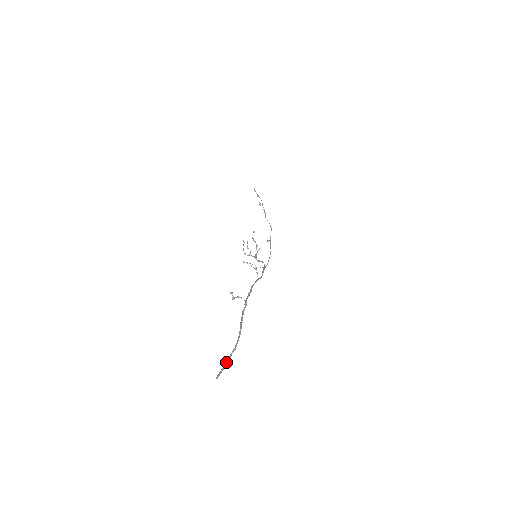
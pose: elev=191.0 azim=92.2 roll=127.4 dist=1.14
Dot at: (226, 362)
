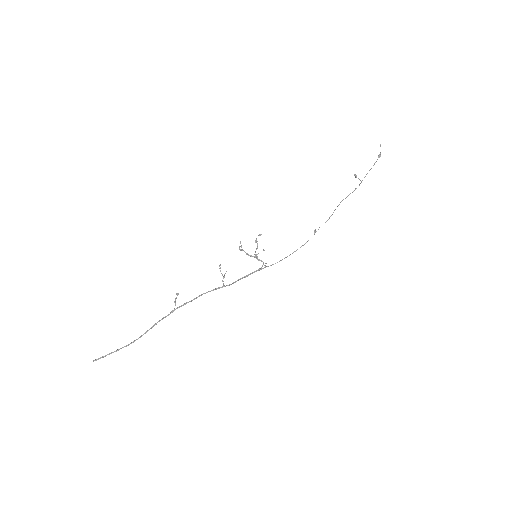
Dot at: (110, 353)
